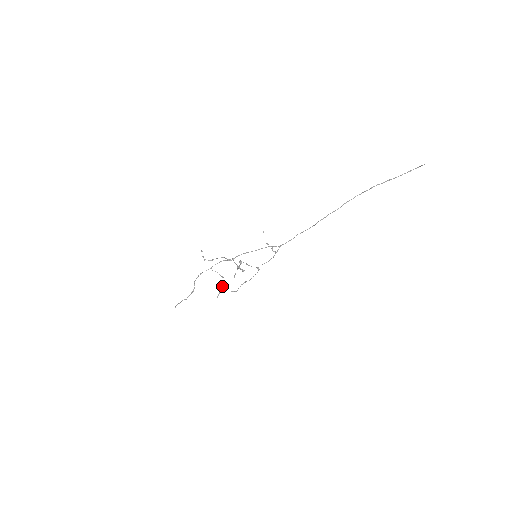
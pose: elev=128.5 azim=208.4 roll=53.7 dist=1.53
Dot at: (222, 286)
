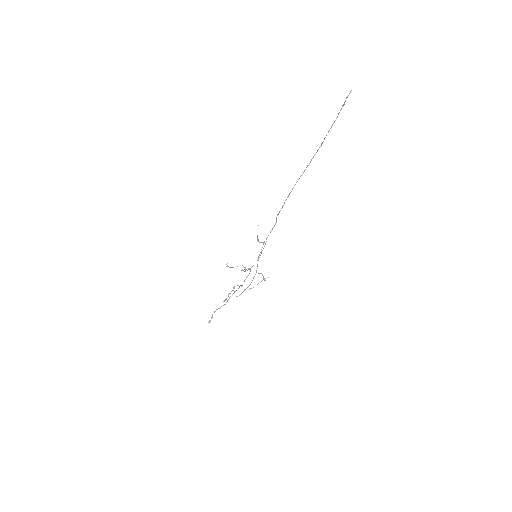
Dot at: (231, 291)
